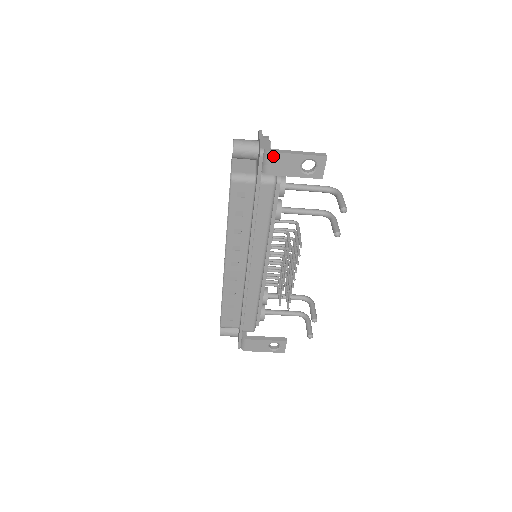
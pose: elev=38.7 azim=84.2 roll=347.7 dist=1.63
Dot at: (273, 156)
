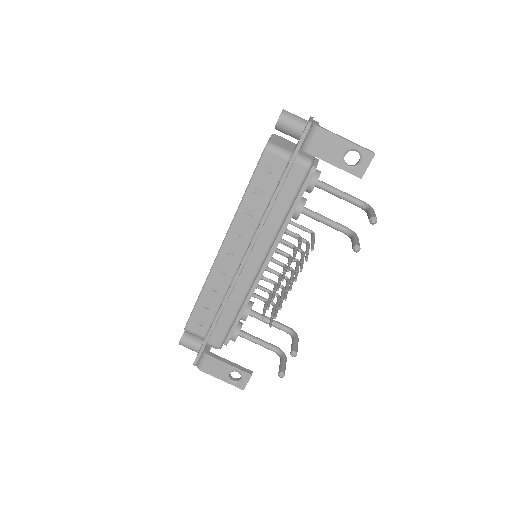
Dot at: (320, 132)
